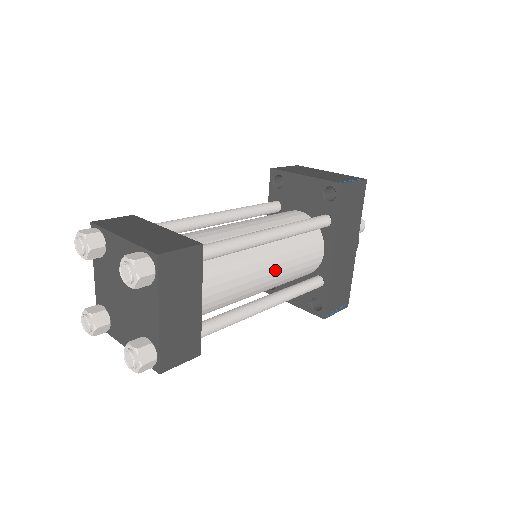
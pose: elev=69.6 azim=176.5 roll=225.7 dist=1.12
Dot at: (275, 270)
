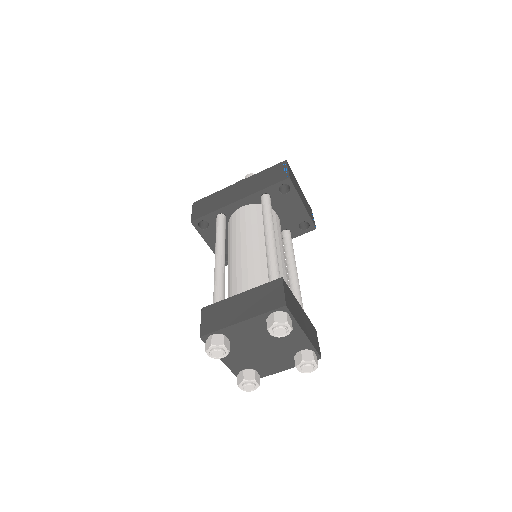
Dot at: occluded
